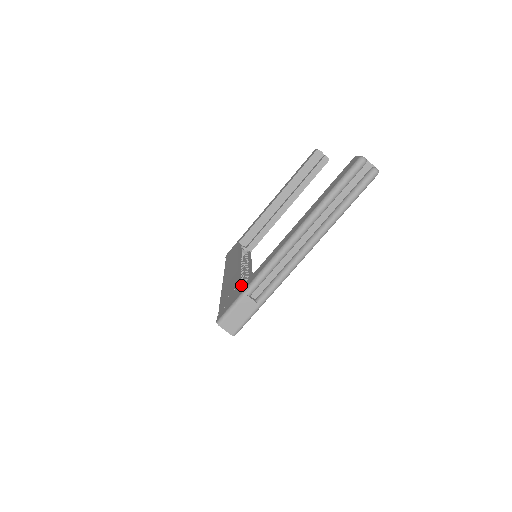
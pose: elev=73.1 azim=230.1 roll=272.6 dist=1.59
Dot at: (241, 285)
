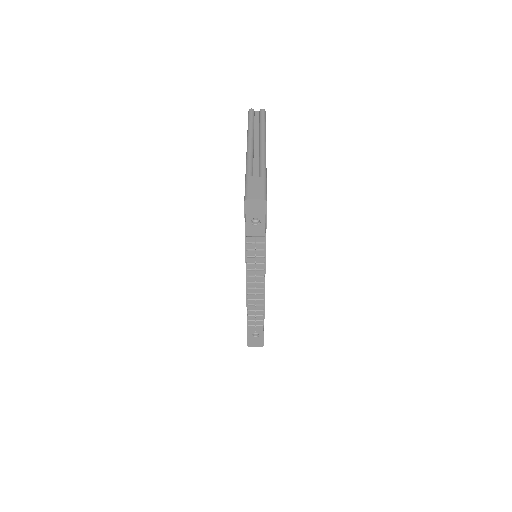
Dot at: occluded
